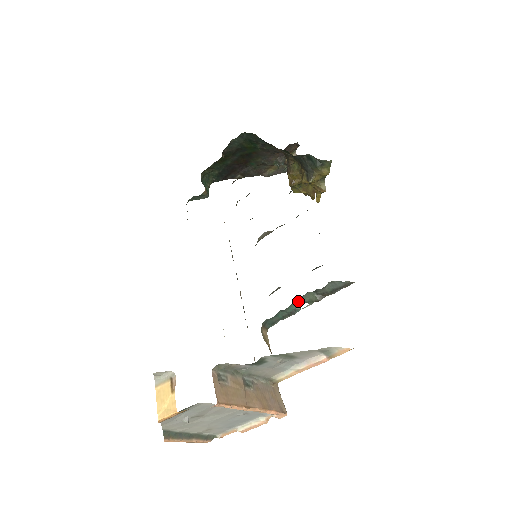
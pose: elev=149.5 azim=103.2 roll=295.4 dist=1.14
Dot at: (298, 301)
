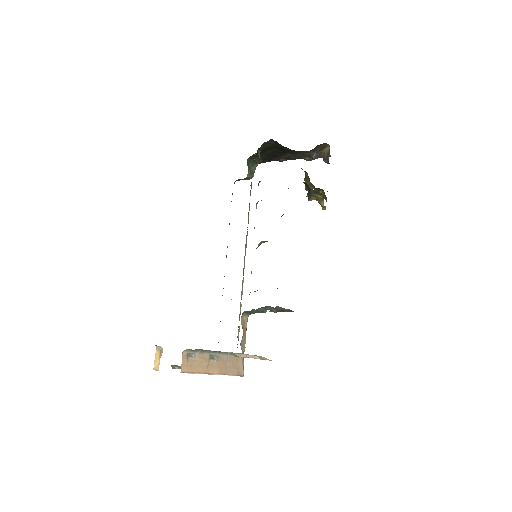
Dot at: (263, 307)
